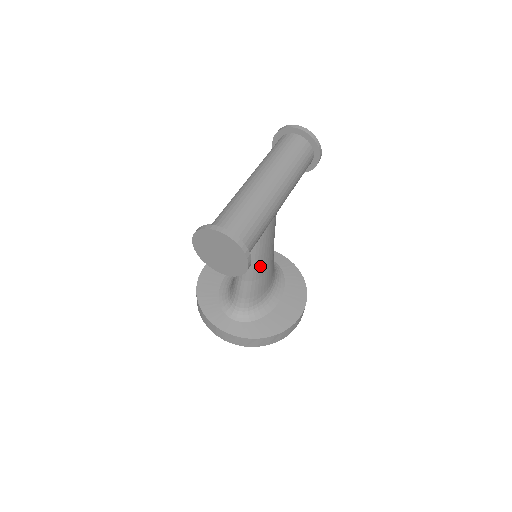
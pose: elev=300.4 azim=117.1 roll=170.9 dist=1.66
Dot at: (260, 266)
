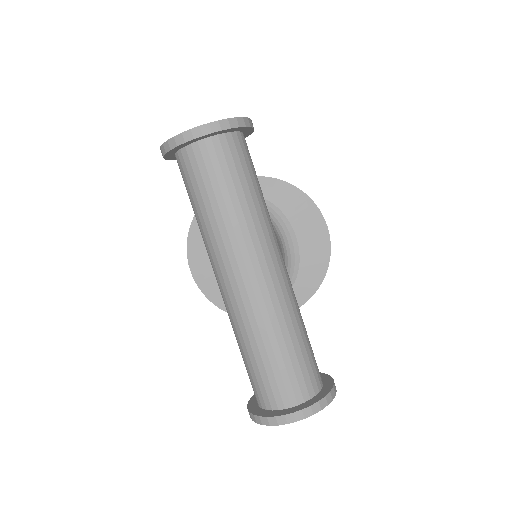
Dot at: occluded
